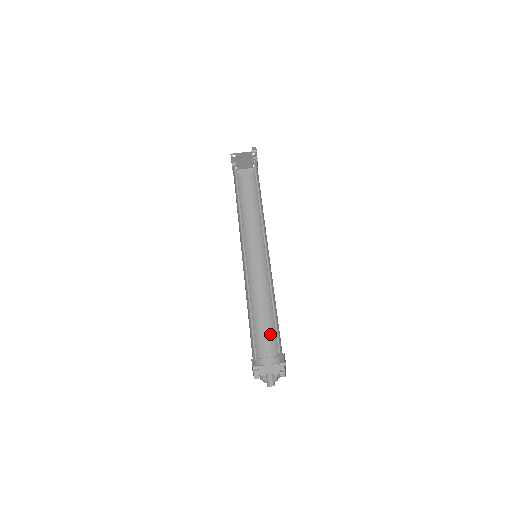
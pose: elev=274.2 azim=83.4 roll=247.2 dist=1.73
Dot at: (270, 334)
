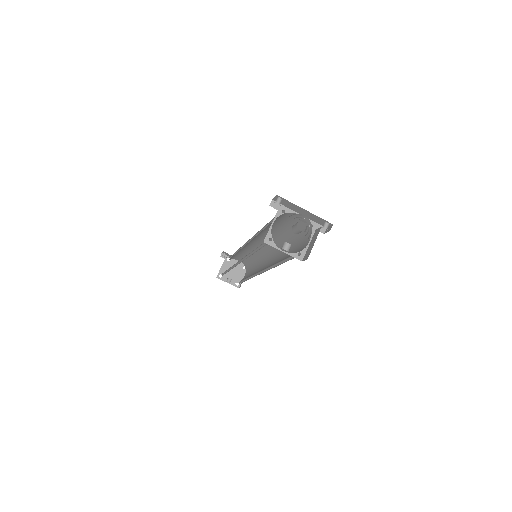
Dot at: (297, 242)
